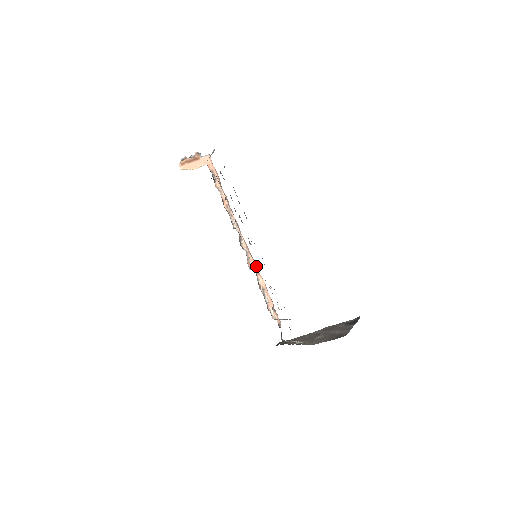
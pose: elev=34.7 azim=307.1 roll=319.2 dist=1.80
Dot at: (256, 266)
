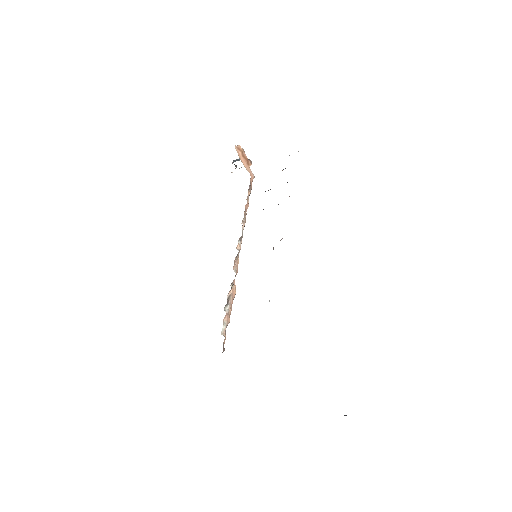
Dot at: occluded
